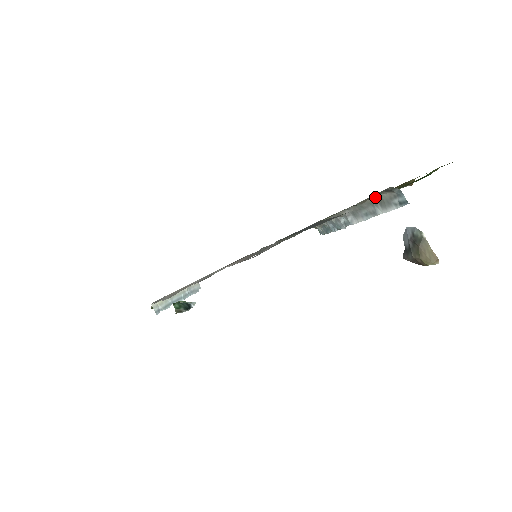
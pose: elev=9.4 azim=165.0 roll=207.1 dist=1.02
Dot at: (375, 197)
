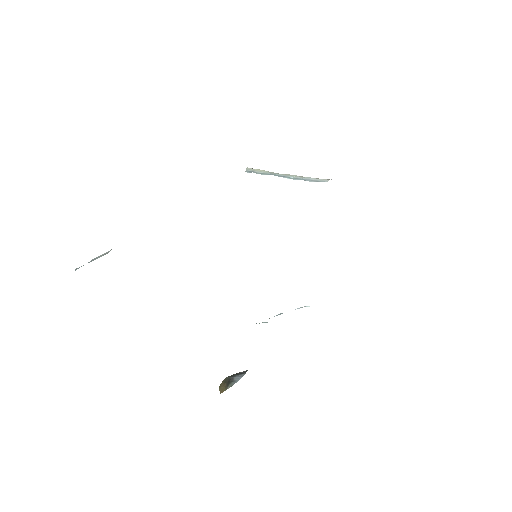
Dot at: occluded
